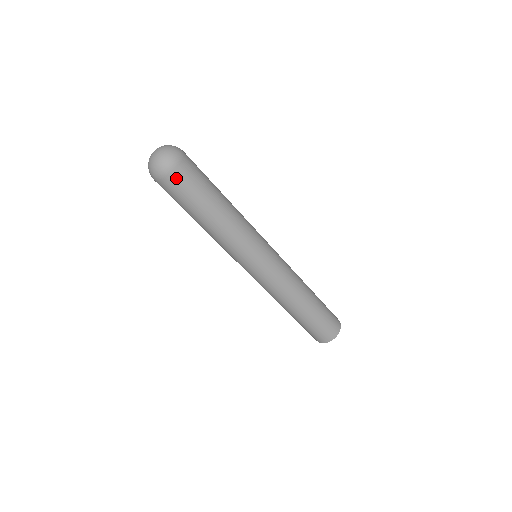
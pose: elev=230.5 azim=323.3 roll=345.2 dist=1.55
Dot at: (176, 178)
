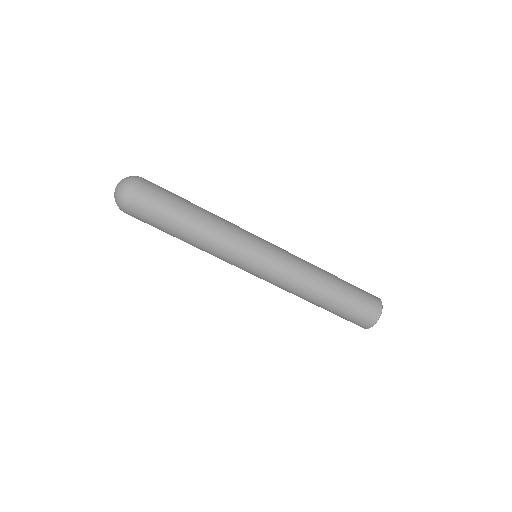
Dot at: (134, 215)
